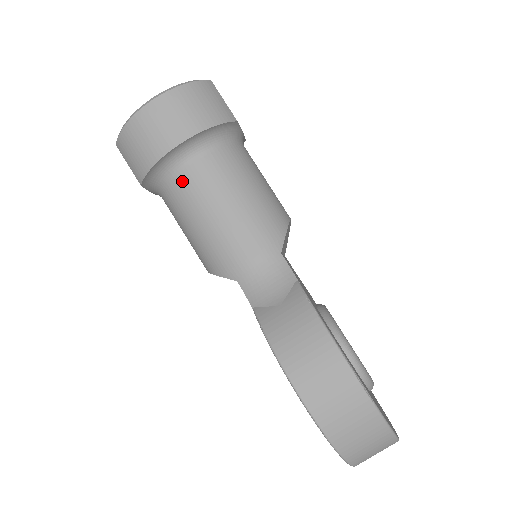
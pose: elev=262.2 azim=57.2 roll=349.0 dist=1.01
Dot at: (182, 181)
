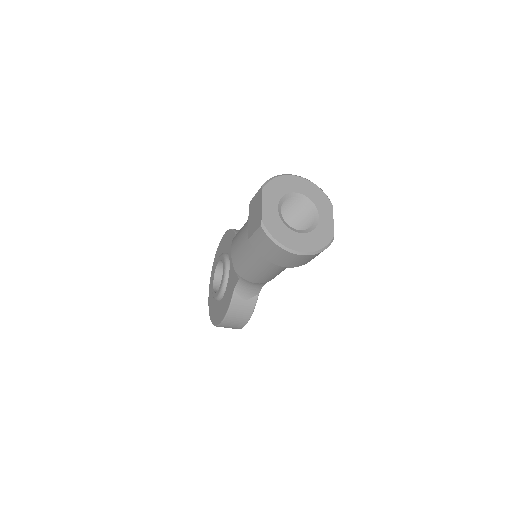
Dot at: occluded
